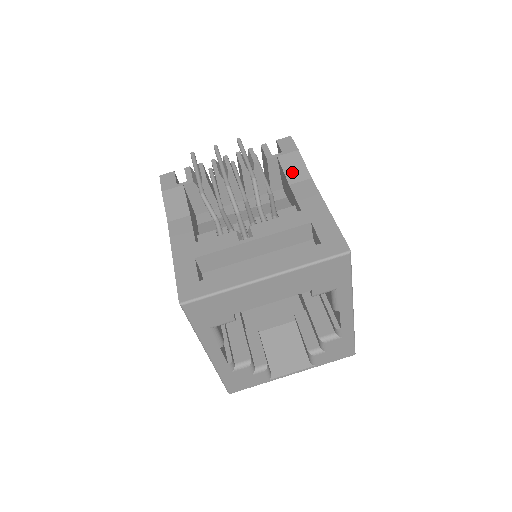
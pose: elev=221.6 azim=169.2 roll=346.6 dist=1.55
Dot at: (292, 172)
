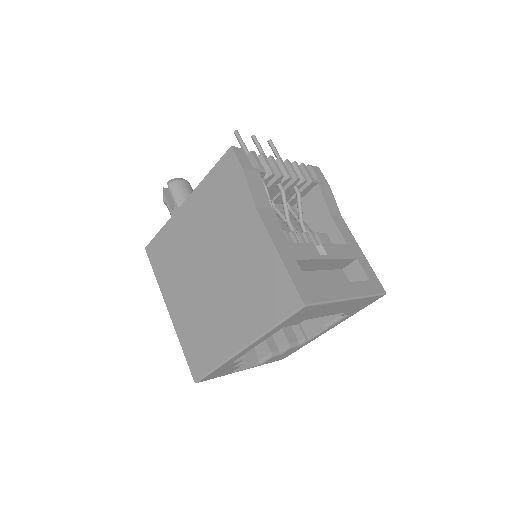
Dot at: (330, 204)
